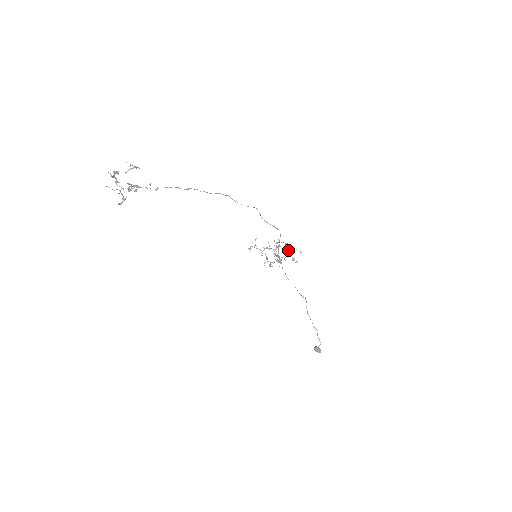
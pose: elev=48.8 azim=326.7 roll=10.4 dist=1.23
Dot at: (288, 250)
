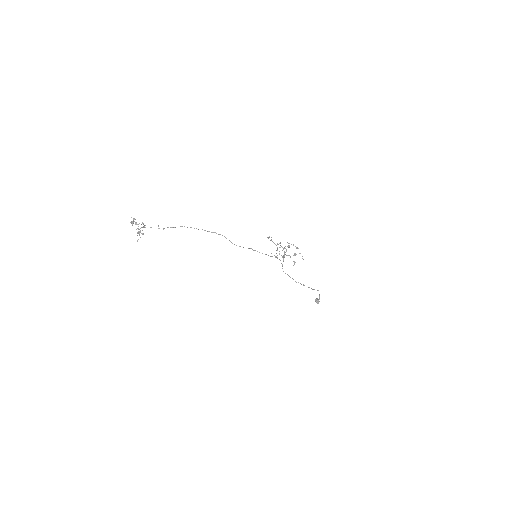
Dot at: (295, 253)
